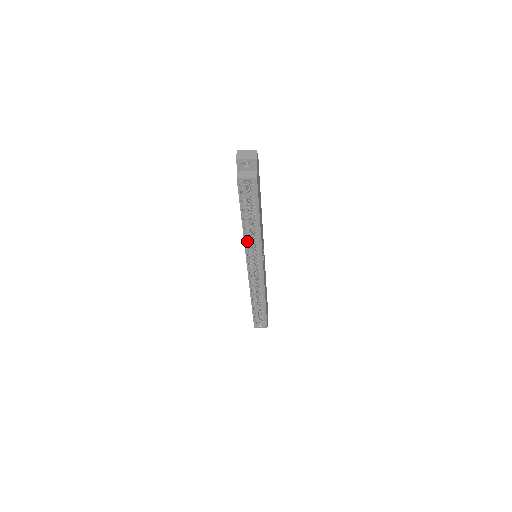
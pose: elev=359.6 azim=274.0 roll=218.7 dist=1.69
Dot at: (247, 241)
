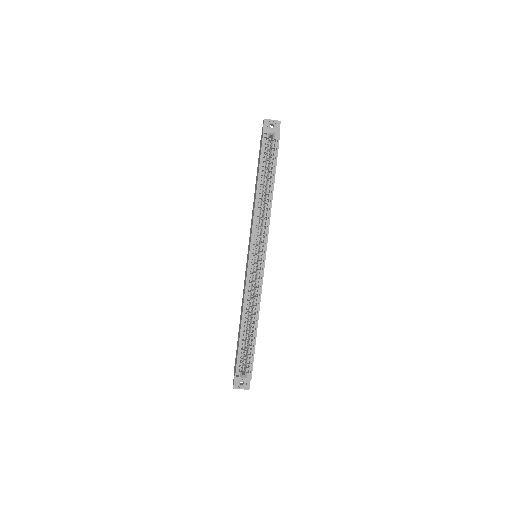
Dot at: (256, 214)
